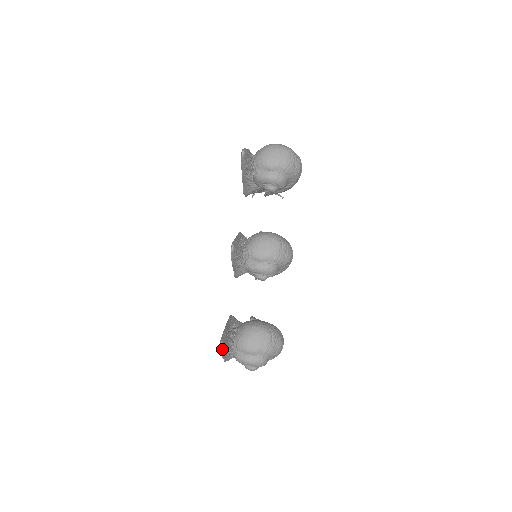
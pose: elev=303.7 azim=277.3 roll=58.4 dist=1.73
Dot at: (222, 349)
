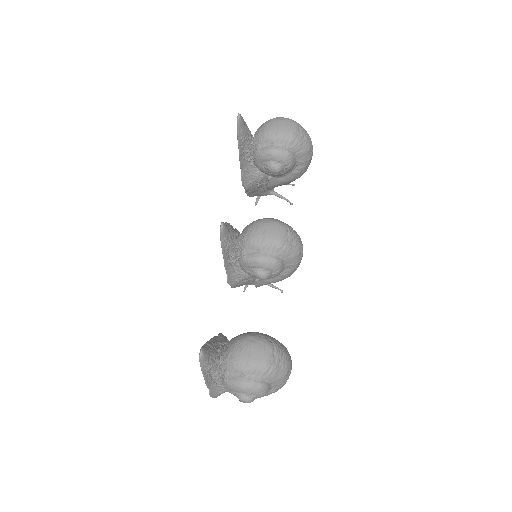
Dot at: (203, 363)
